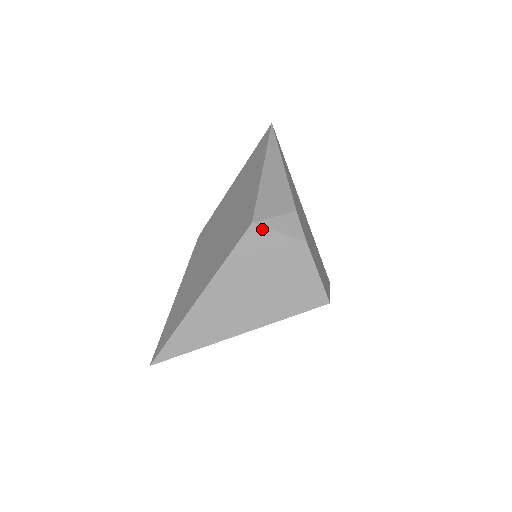
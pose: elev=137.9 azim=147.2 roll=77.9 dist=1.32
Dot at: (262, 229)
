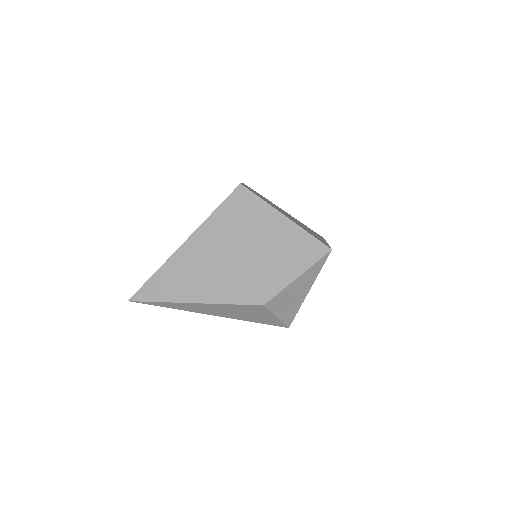
Dot at: occluded
